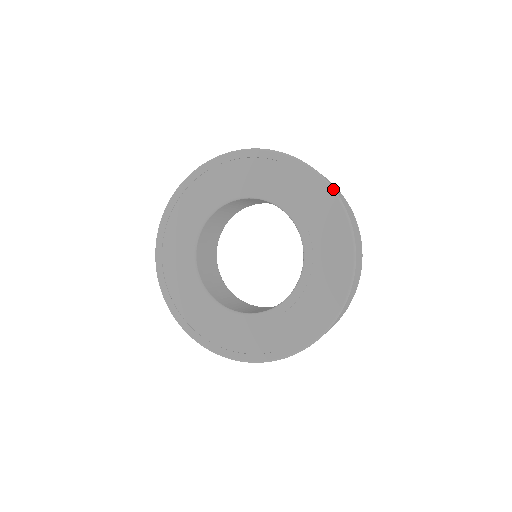
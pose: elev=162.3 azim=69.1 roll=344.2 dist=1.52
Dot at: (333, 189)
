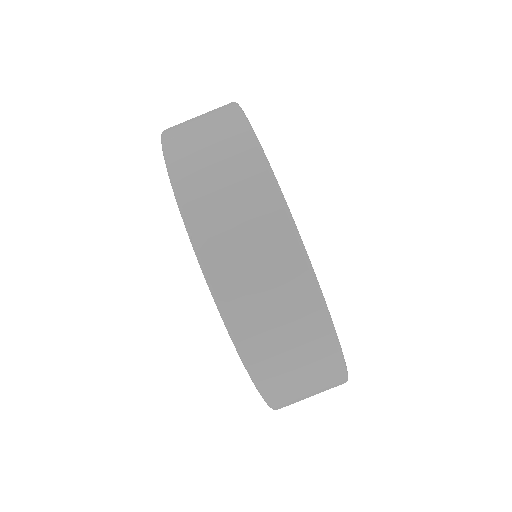
Dot at: (242, 361)
